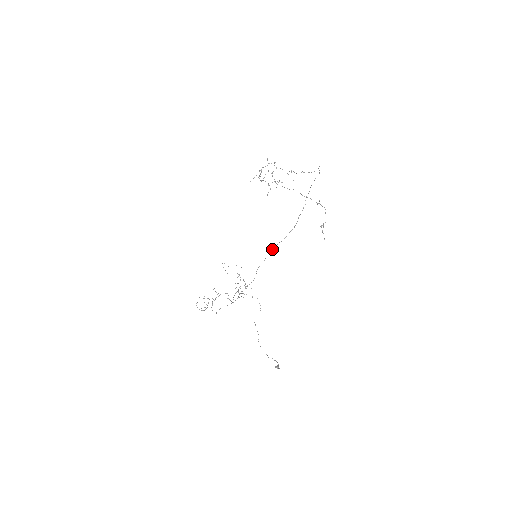
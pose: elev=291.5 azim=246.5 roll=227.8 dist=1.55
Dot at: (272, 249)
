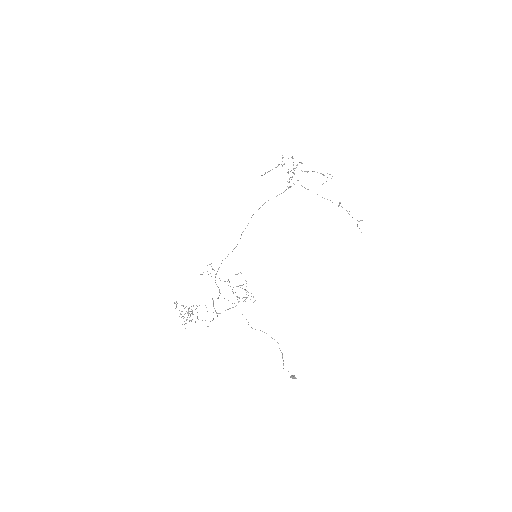
Dot at: (221, 263)
